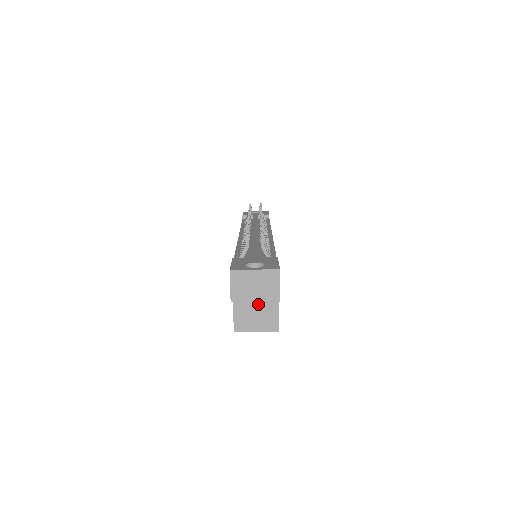
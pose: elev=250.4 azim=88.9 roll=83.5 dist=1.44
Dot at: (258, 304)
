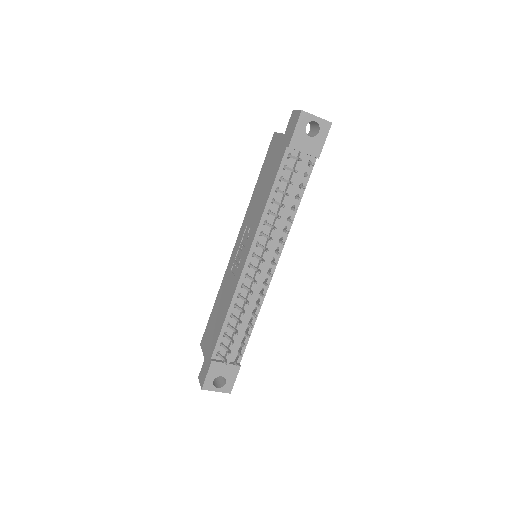
Dot at: occluded
